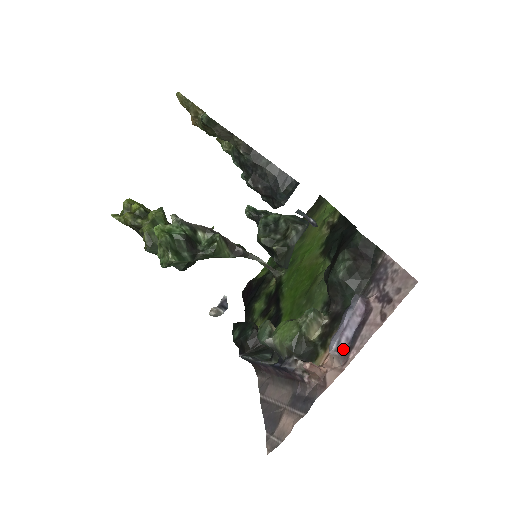
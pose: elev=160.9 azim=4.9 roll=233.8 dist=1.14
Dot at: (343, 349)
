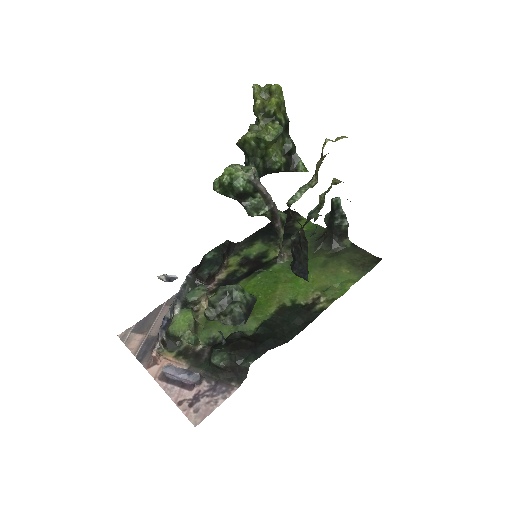
Dot at: (166, 376)
